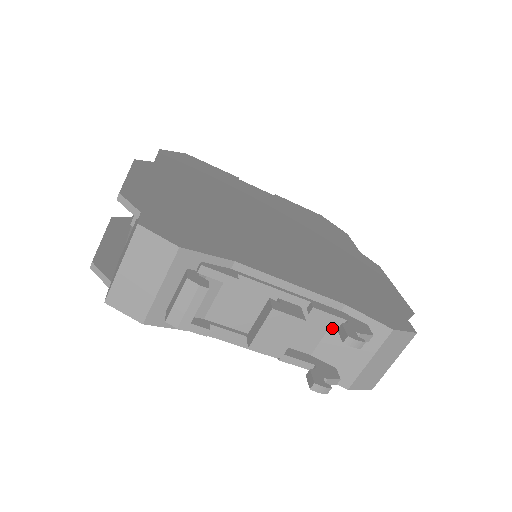
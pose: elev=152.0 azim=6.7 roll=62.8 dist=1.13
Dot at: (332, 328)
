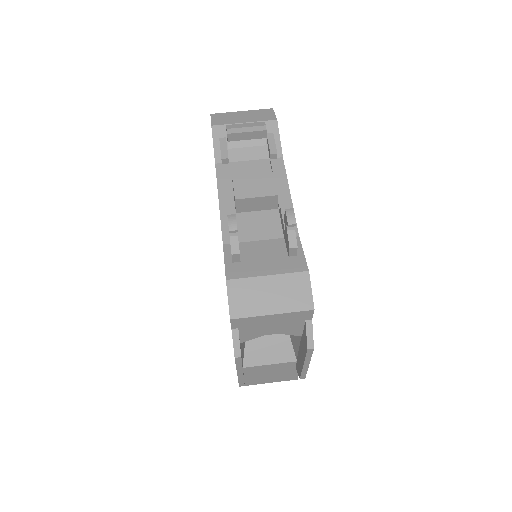
Dot at: (273, 240)
